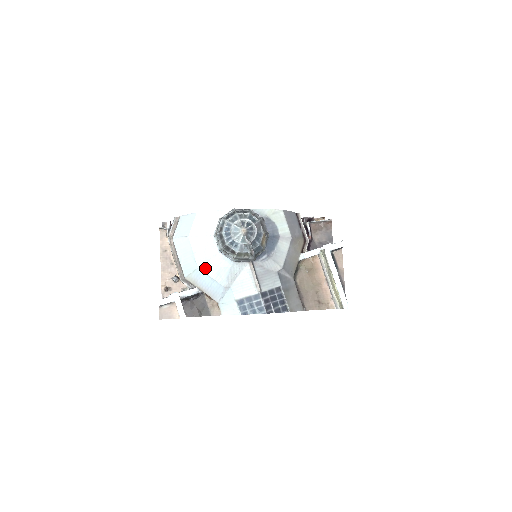
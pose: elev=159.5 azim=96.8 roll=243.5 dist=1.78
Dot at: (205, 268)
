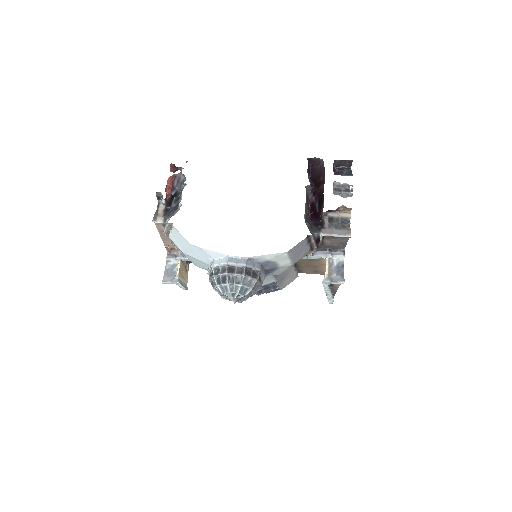
Dot at: occluded
